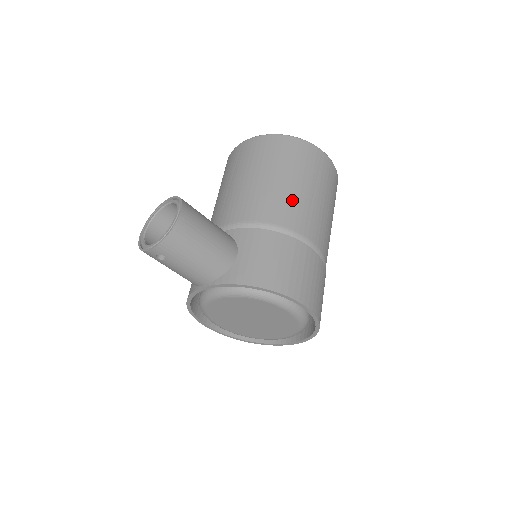
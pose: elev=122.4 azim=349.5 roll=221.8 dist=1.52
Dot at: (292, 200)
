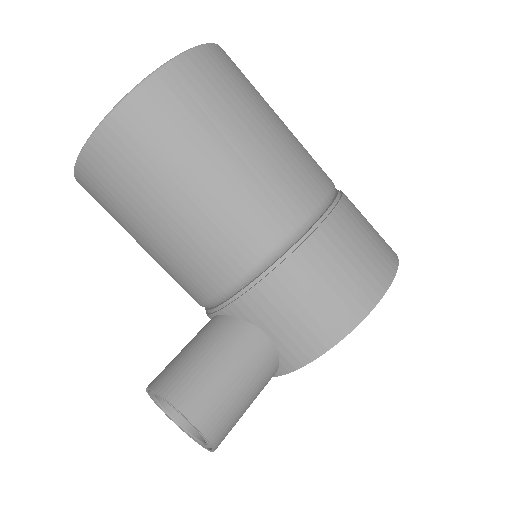
Dot at: (233, 207)
